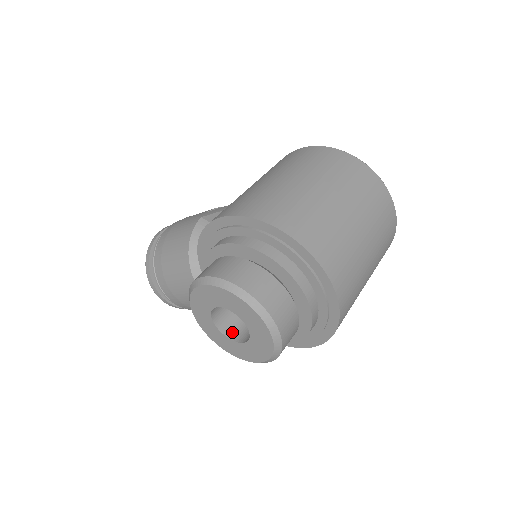
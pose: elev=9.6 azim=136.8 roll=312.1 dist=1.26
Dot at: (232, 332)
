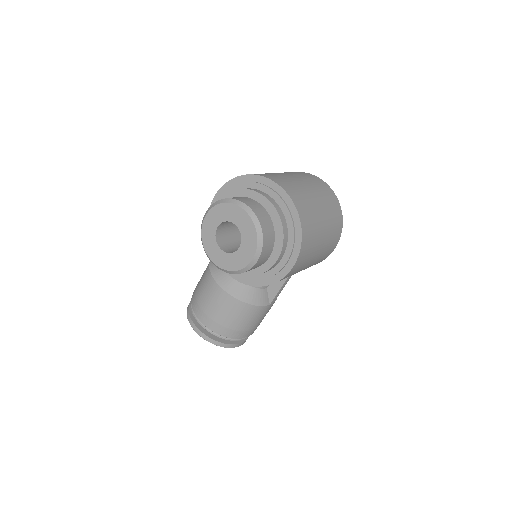
Dot at: occluded
